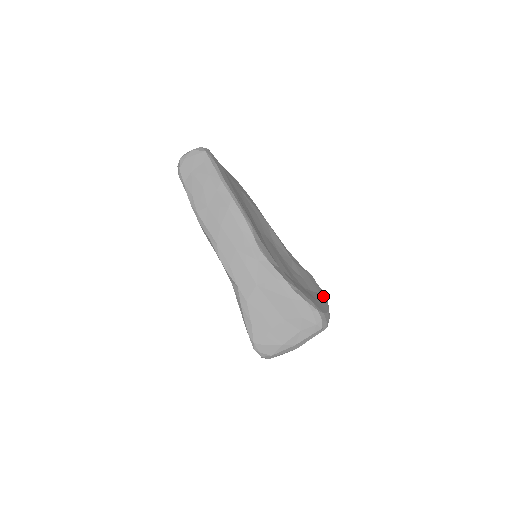
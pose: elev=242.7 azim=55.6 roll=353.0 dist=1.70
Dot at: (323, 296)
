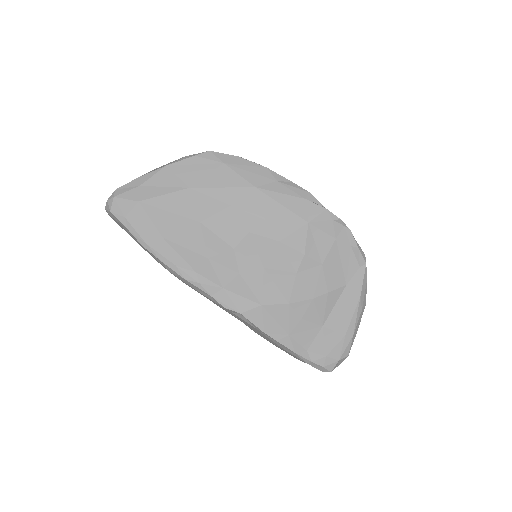
Dot at: (352, 286)
